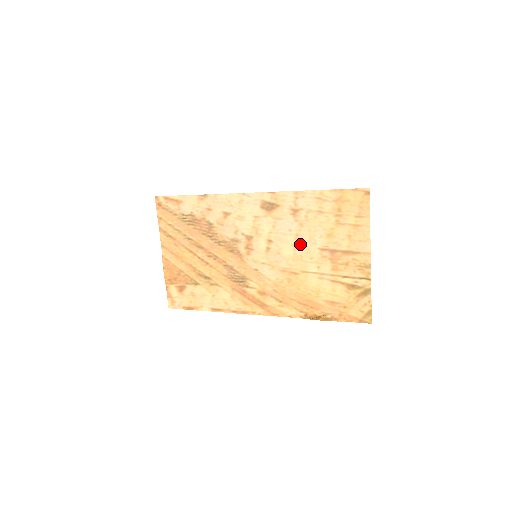
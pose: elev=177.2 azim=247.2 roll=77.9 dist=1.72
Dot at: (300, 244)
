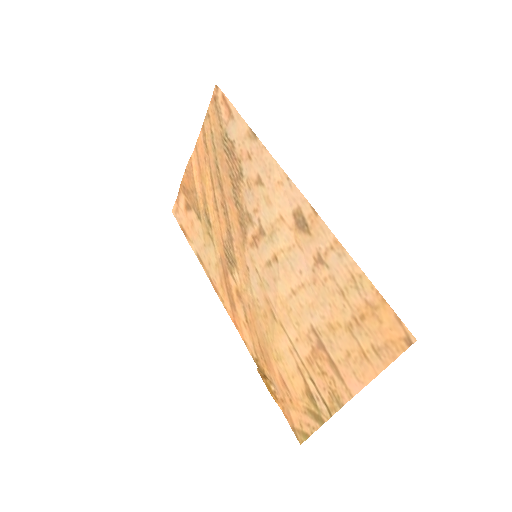
Dot at: (299, 297)
